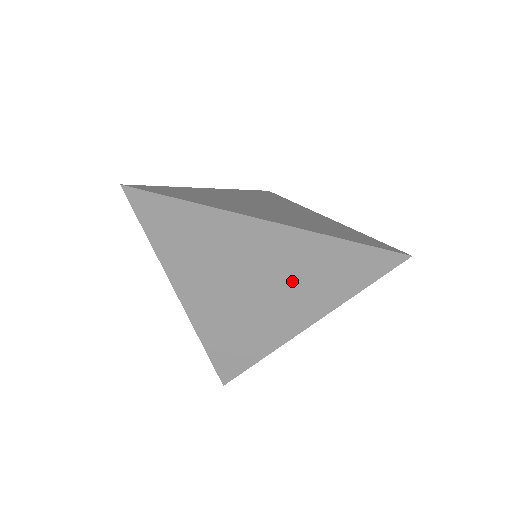
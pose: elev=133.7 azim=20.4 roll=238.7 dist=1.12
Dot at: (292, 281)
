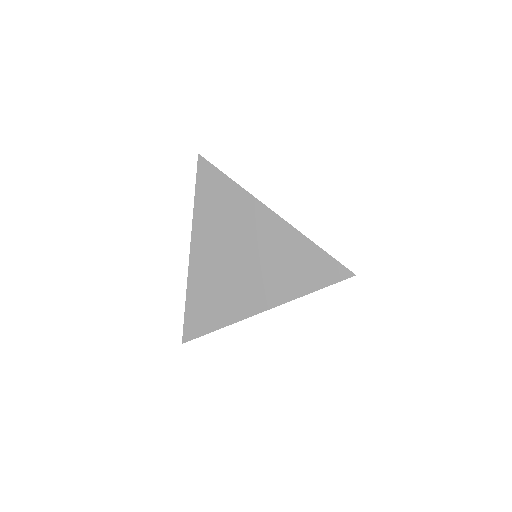
Dot at: (269, 264)
